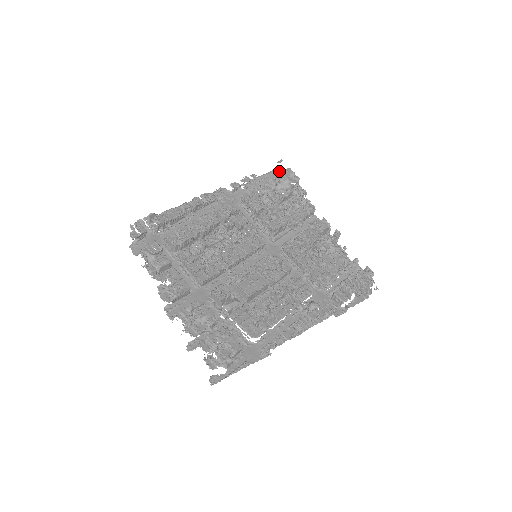
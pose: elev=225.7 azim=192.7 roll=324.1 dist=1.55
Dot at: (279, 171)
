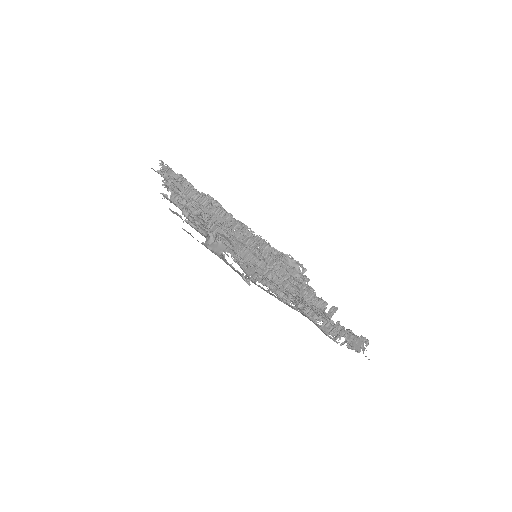
Dot at: occluded
